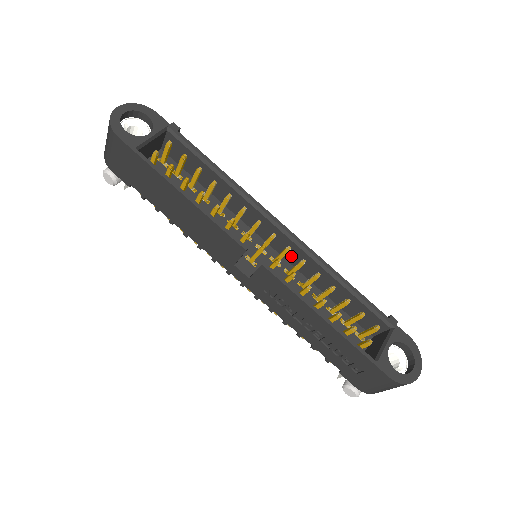
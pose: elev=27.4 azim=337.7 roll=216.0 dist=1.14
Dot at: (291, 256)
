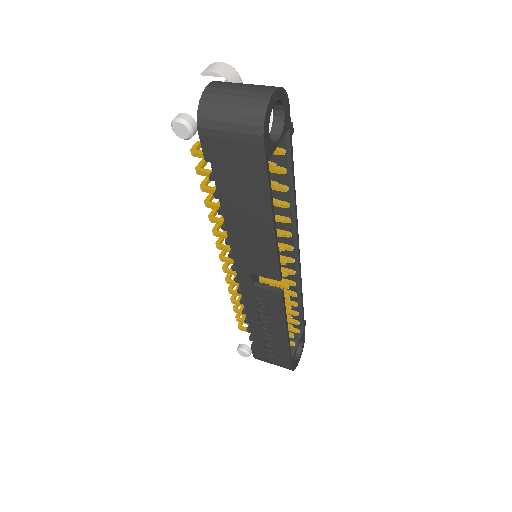
Dot at: occluded
